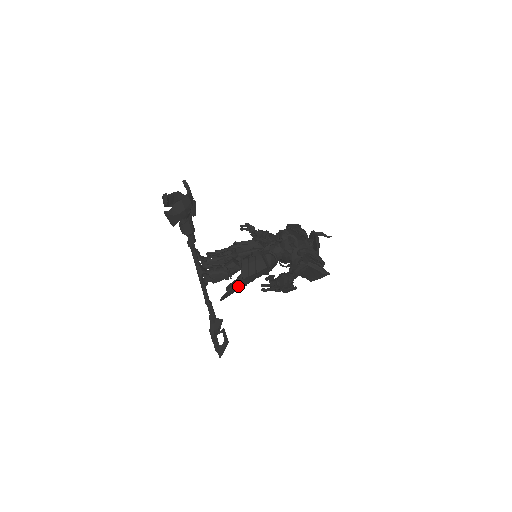
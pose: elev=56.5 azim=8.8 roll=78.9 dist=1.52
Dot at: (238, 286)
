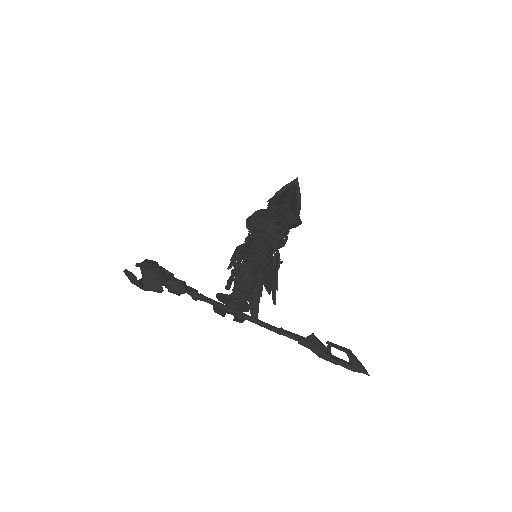
Dot at: (265, 270)
